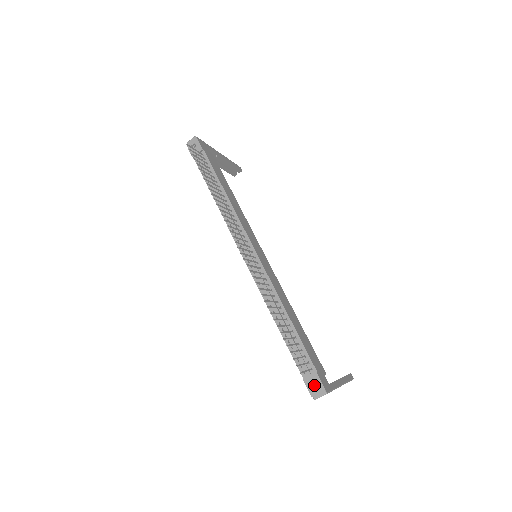
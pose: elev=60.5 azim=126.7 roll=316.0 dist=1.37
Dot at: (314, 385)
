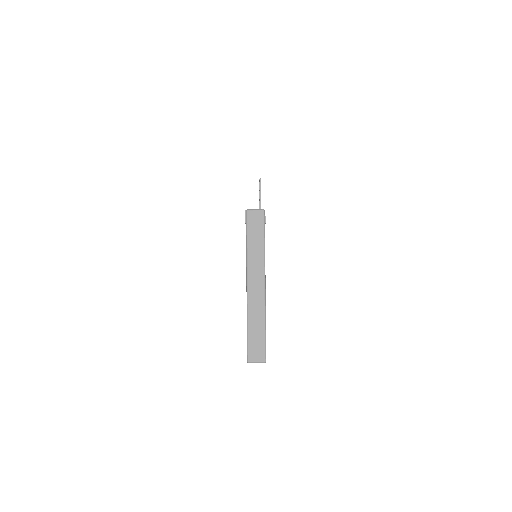
Dot at: occluded
